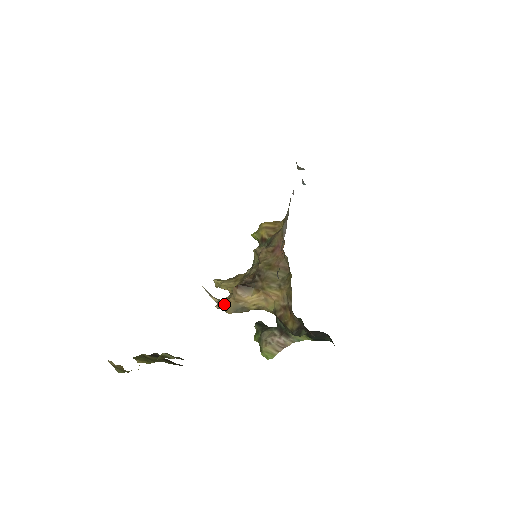
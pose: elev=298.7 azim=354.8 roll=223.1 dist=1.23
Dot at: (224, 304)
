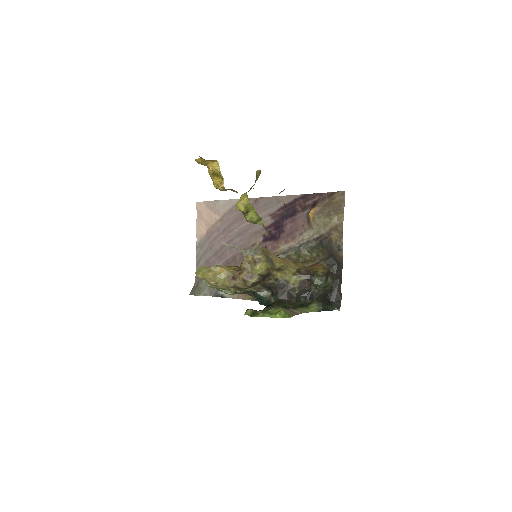
Dot at: (259, 248)
